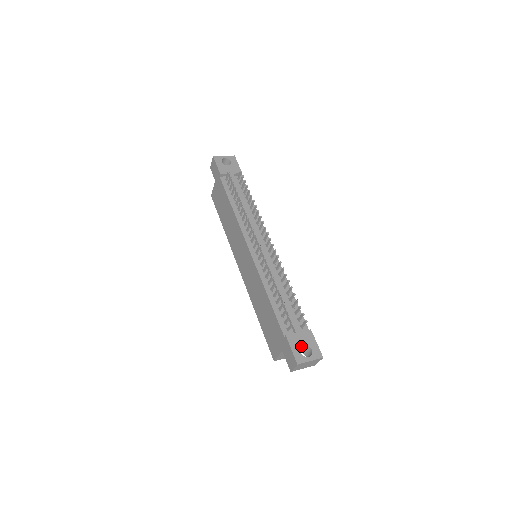
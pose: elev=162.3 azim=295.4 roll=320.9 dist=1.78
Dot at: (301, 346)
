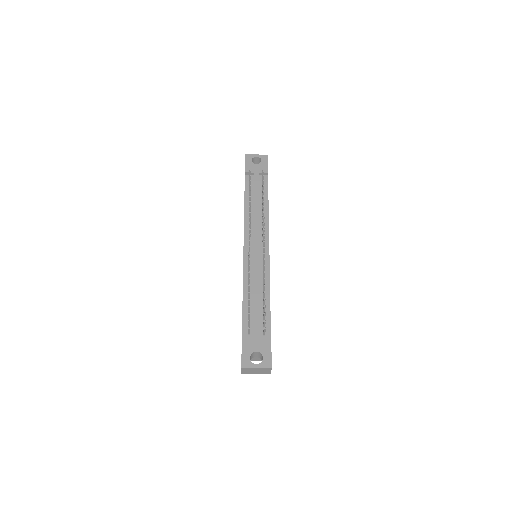
Dot at: (253, 351)
